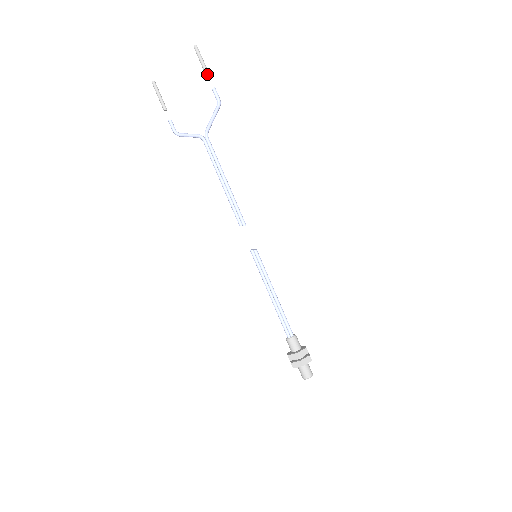
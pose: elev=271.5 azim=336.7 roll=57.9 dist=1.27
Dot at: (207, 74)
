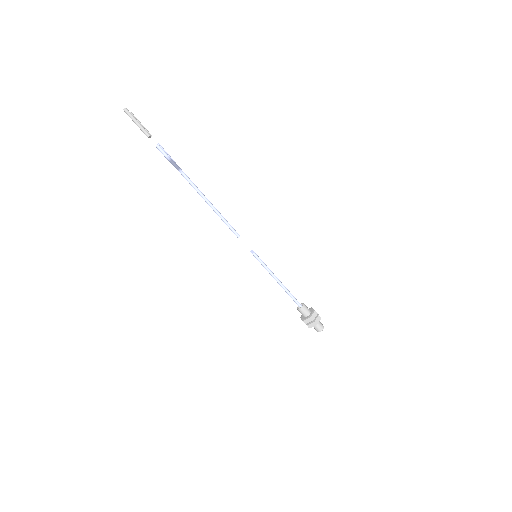
Dot at: (146, 135)
